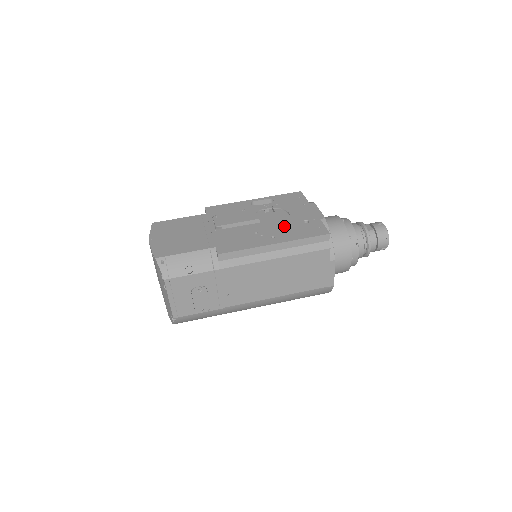
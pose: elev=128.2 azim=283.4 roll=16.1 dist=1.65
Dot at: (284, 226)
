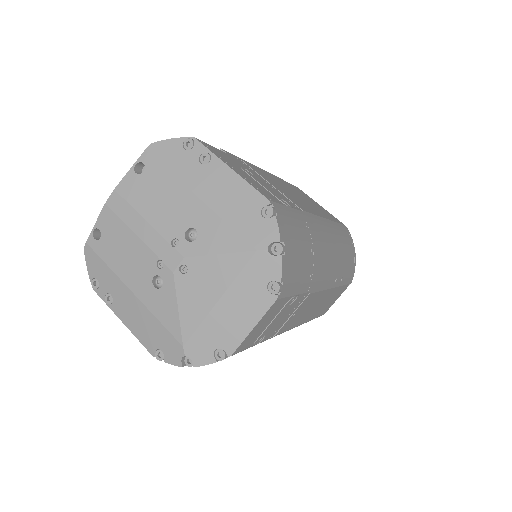
Dot at: occluded
